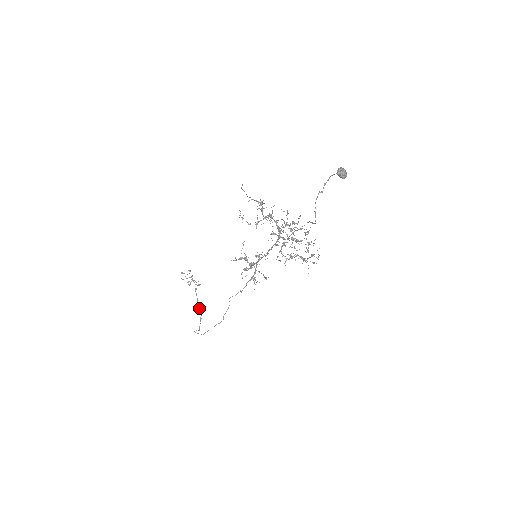
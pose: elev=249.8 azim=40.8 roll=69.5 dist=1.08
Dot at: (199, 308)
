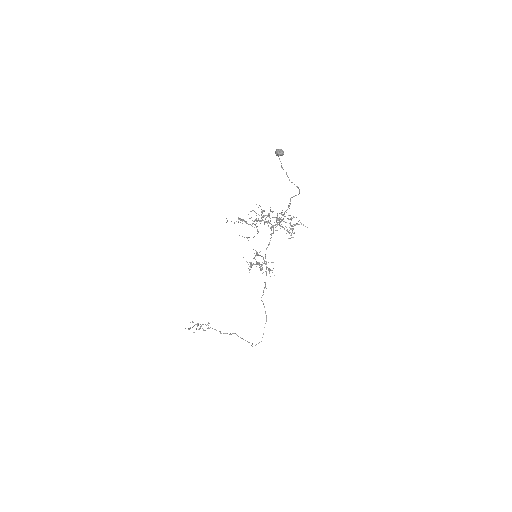
Dot at: (229, 334)
